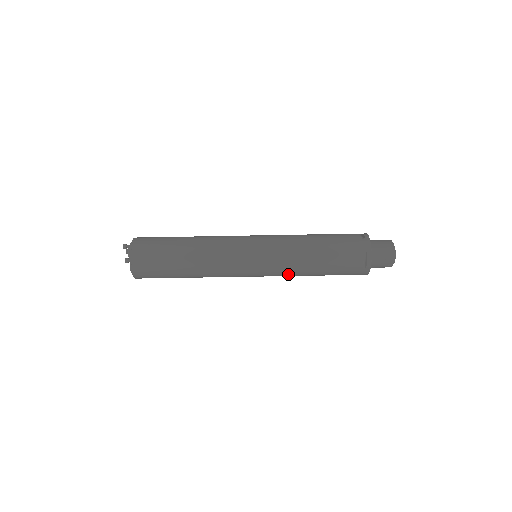
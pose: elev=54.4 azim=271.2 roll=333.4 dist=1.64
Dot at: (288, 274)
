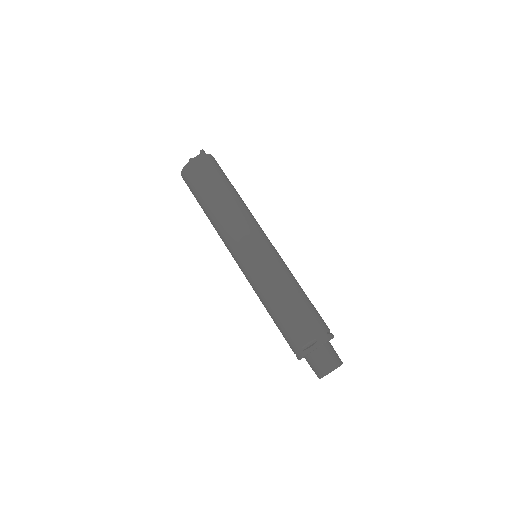
Dot at: (257, 289)
